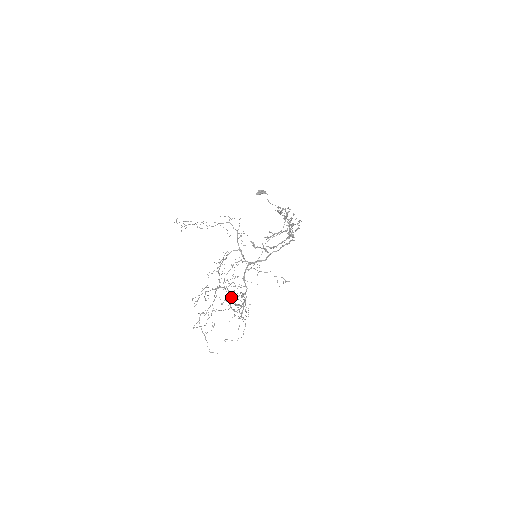
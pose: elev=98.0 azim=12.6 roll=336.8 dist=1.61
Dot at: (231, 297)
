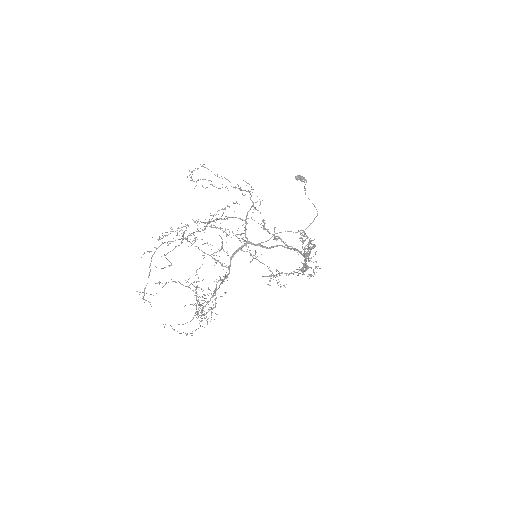
Dot at: occluded
